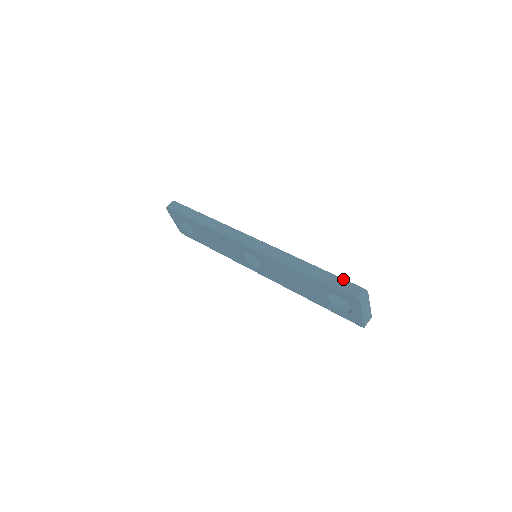
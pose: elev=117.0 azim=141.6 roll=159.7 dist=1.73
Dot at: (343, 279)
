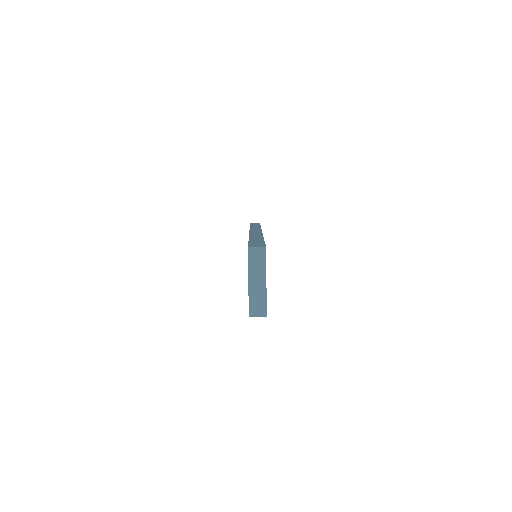
Dot at: (264, 243)
